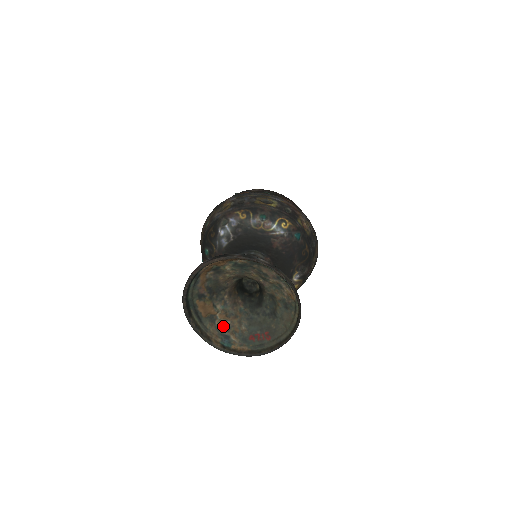
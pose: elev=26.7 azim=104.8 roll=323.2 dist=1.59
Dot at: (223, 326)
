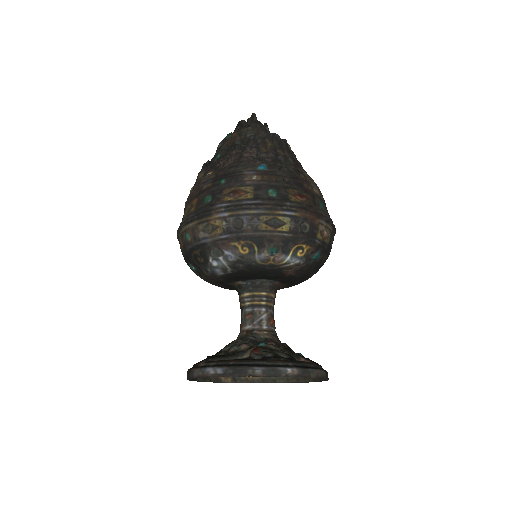
Dot at: occluded
